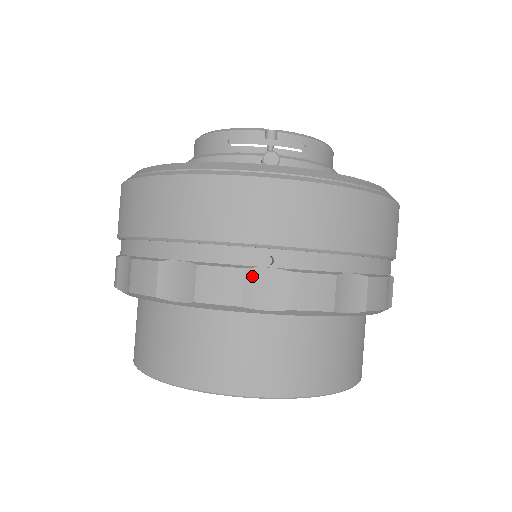
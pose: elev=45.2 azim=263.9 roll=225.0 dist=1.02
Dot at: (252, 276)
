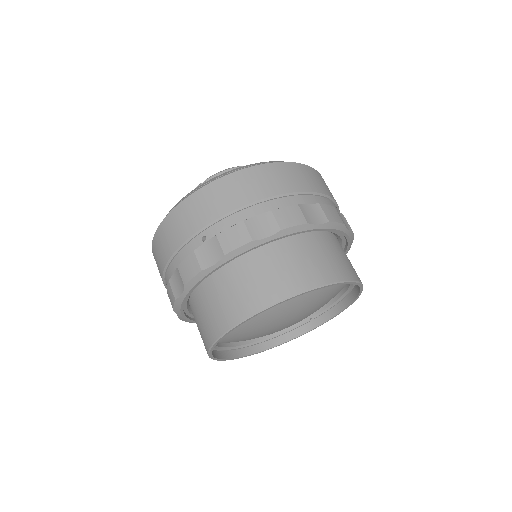
Dot at: (199, 252)
